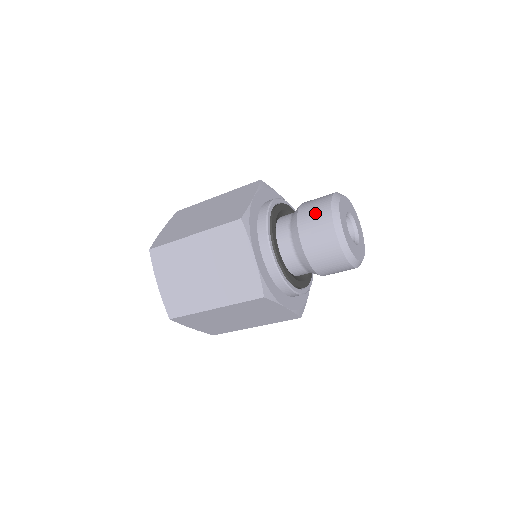
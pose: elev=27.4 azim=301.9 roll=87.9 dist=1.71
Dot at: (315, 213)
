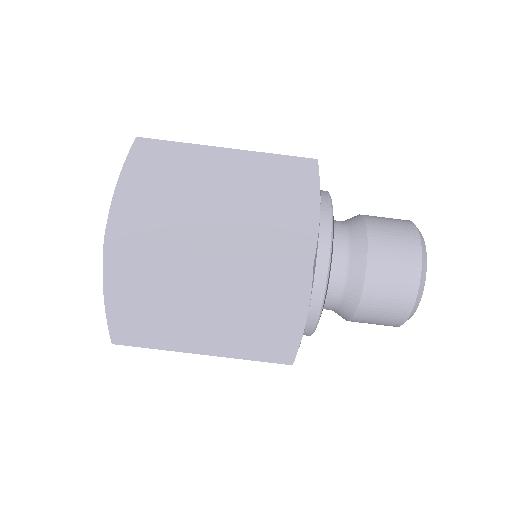
Dot at: (391, 220)
